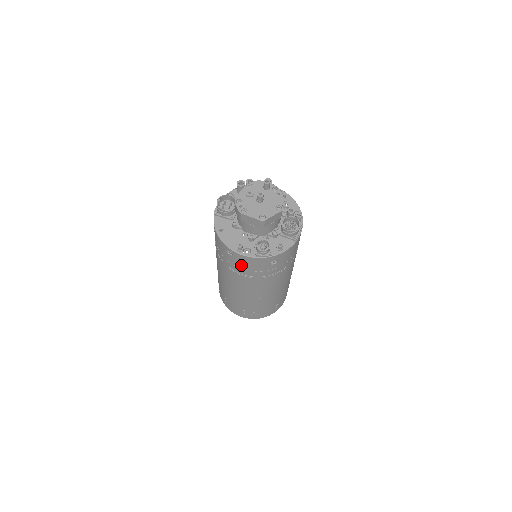
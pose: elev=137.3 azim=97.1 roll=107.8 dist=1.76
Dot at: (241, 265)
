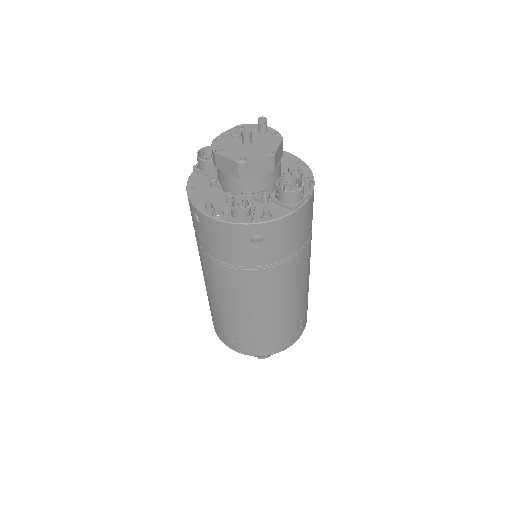
Dot at: (212, 240)
